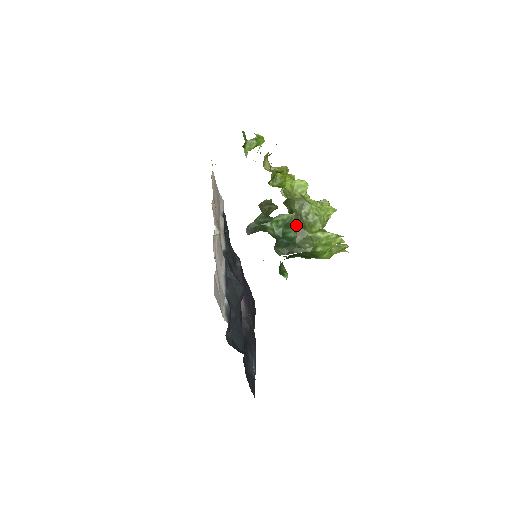
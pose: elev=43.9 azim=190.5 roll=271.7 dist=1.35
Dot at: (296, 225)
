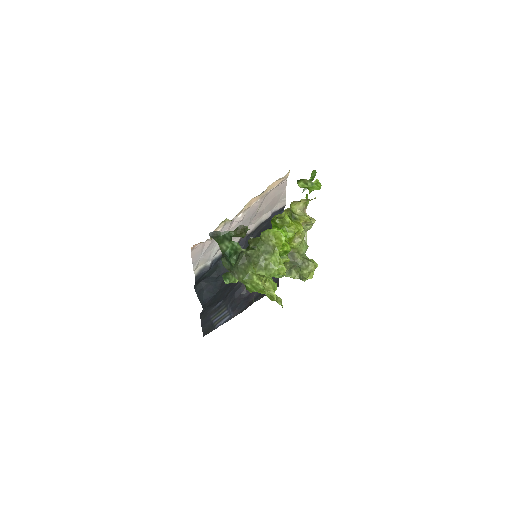
Dot at: (248, 258)
